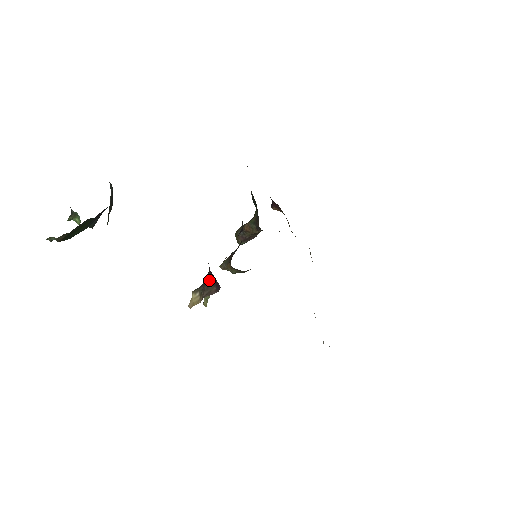
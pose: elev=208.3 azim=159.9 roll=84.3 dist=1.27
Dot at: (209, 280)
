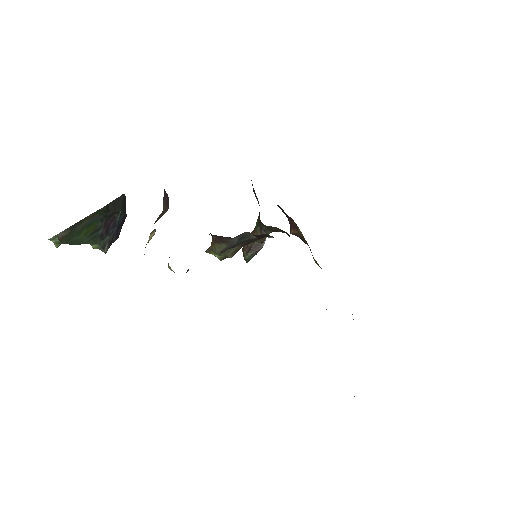
Dot at: (164, 205)
